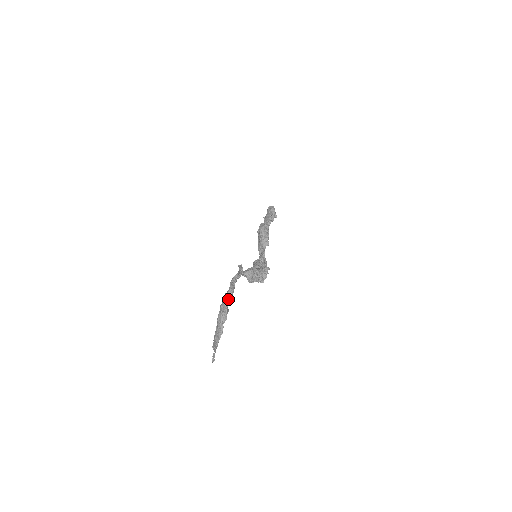
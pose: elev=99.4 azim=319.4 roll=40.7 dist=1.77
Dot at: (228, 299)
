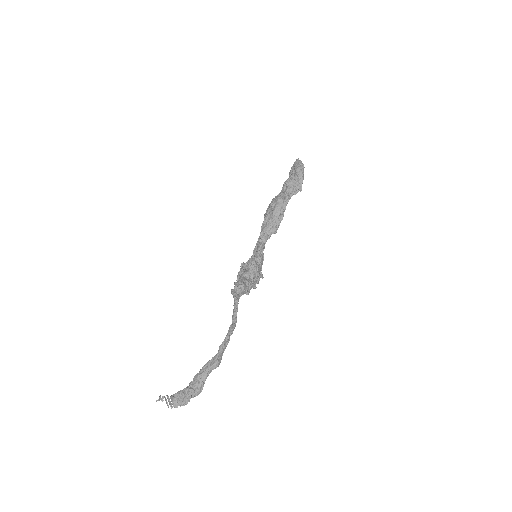
Dot at: (209, 373)
